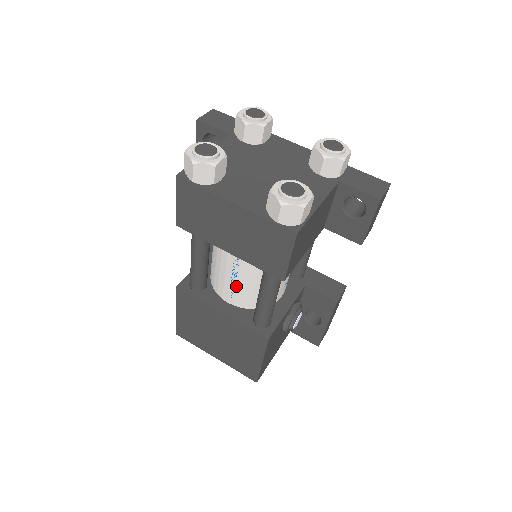
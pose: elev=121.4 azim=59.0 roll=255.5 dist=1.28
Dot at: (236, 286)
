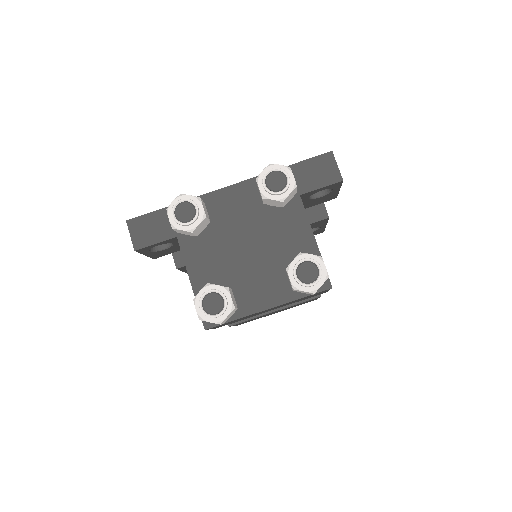
Dot at: occluded
